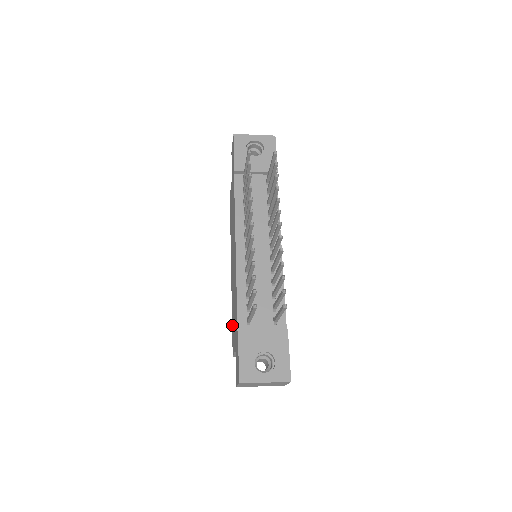
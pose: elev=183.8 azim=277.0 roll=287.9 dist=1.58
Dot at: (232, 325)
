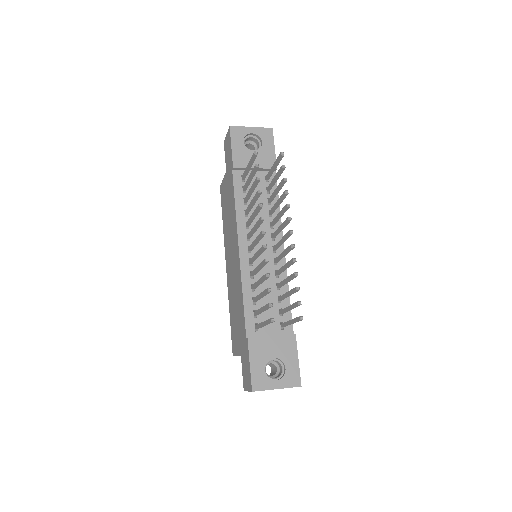
Dot at: (231, 325)
